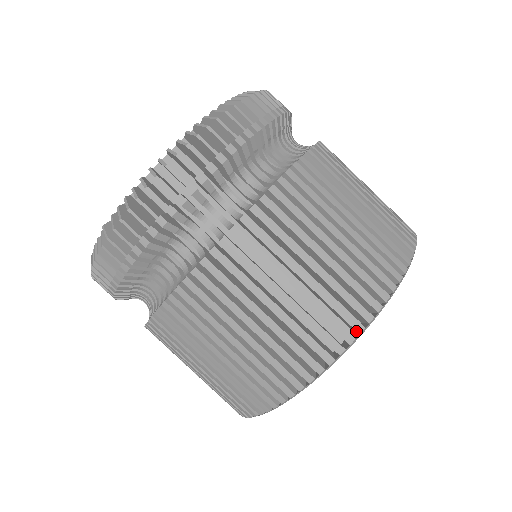
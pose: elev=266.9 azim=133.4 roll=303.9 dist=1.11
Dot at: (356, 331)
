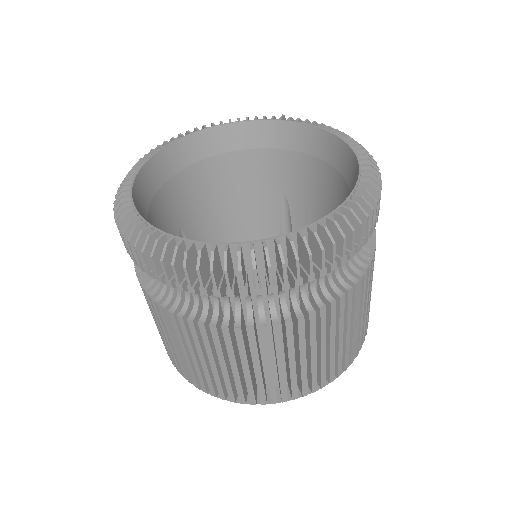
Dot at: (302, 394)
